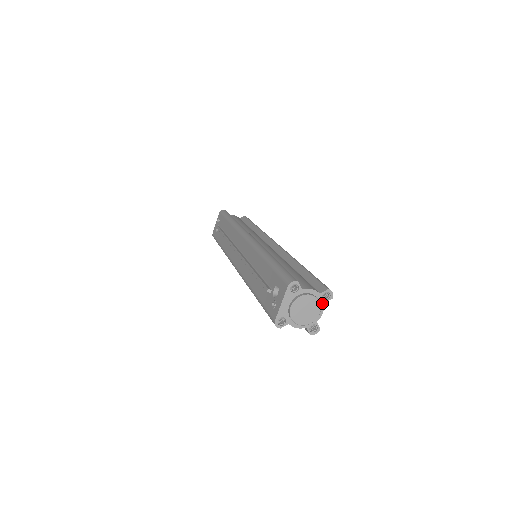
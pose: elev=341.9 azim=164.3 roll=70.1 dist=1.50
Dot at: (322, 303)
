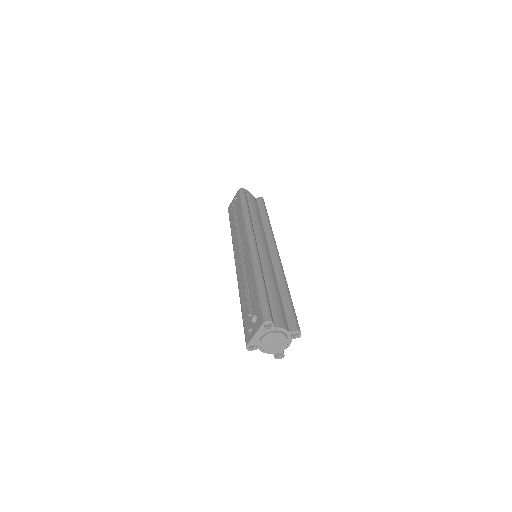
Dot at: (290, 339)
